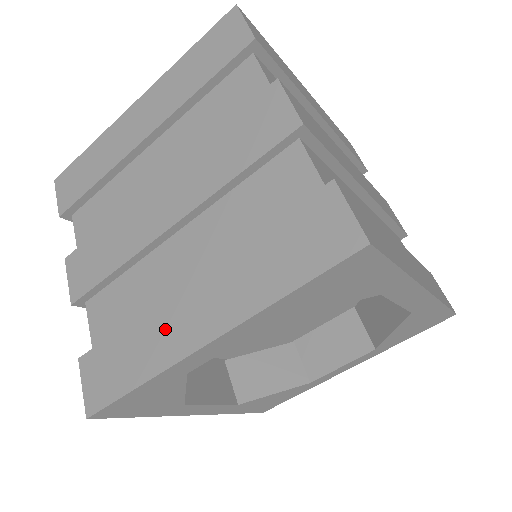
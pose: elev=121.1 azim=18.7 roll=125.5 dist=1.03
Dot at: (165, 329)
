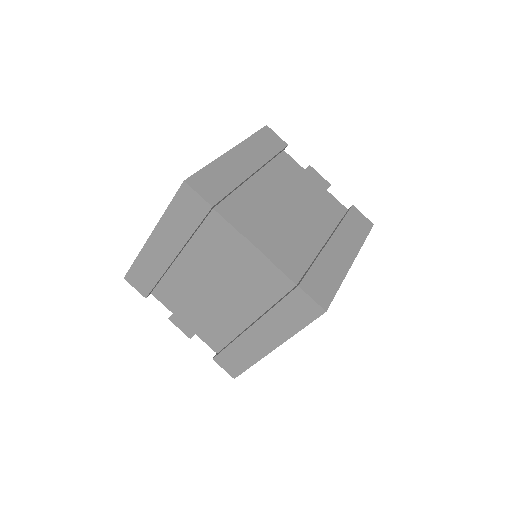
Dot at: (251, 346)
